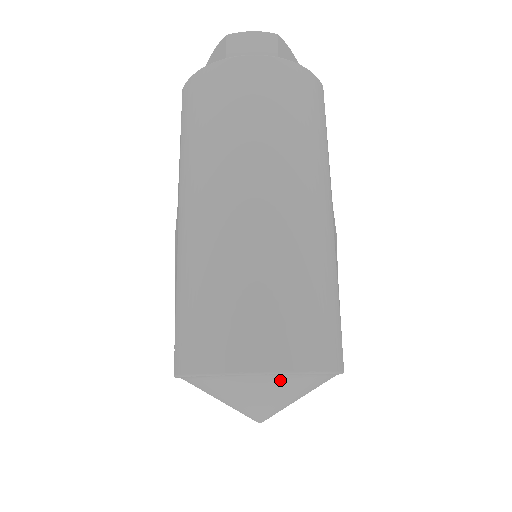
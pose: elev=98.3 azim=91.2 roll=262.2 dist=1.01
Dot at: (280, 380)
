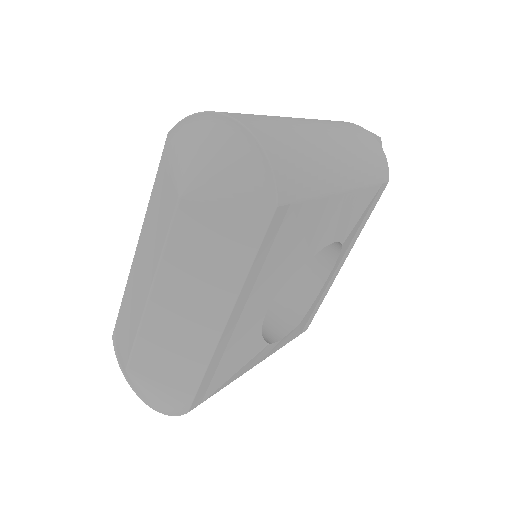
Dot at: (239, 142)
